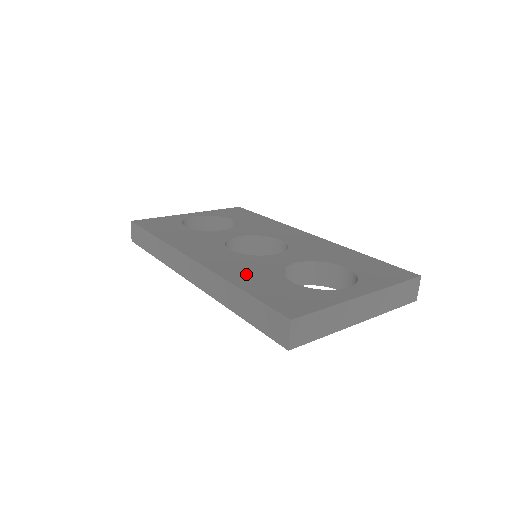
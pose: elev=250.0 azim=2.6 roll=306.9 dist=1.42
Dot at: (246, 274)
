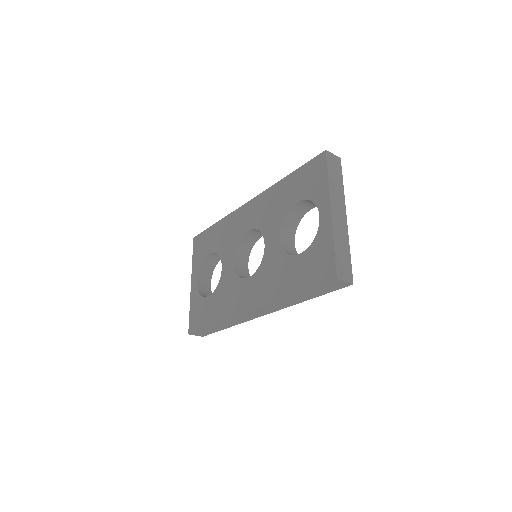
Dot at: (280, 282)
